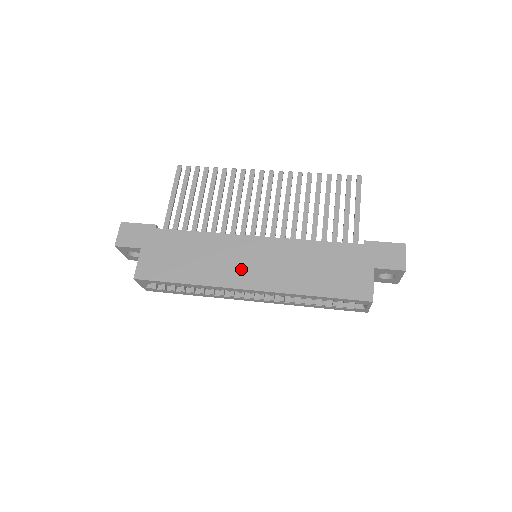
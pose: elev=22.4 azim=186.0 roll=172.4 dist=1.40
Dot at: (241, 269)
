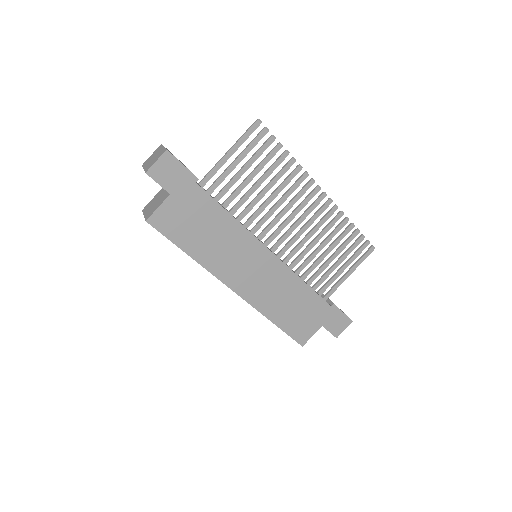
Dot at: (240, 271)
